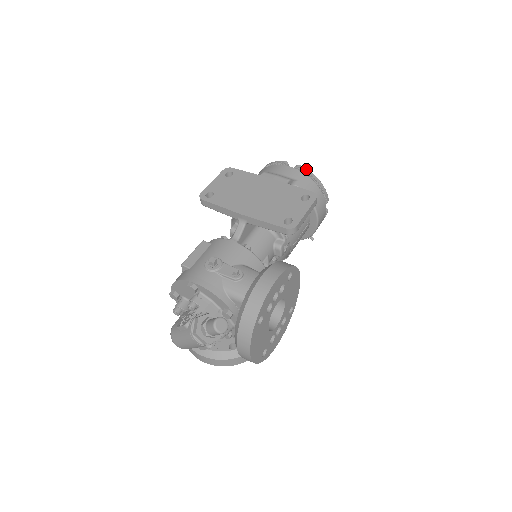
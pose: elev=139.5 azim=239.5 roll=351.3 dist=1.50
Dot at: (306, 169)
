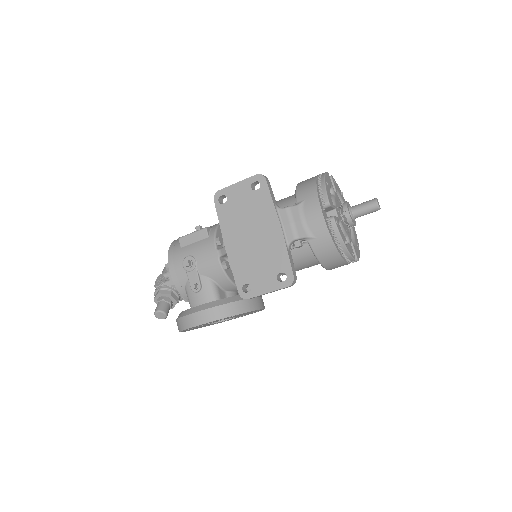
Dot at: (336, 229)
